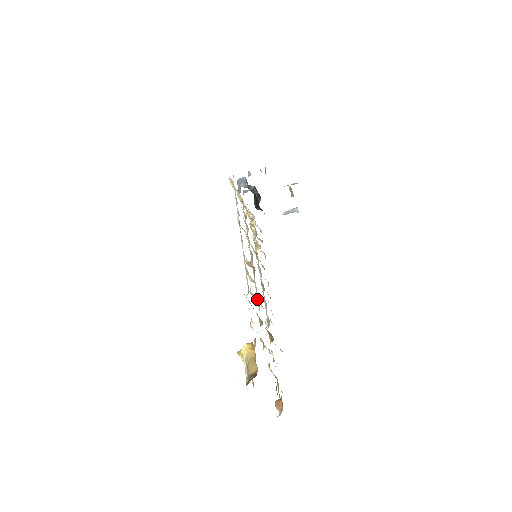
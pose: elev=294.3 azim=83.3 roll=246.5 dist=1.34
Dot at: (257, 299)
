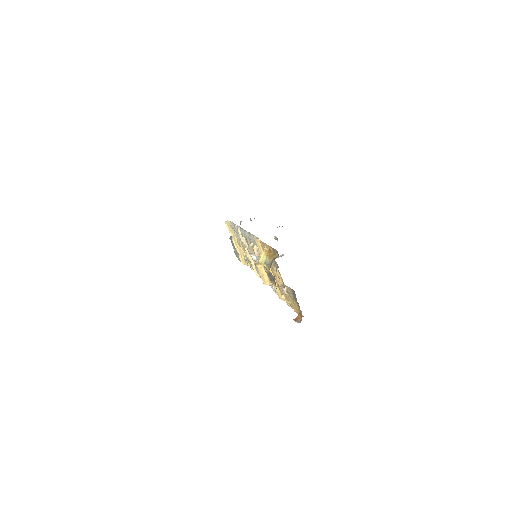
Dot at: occluded
